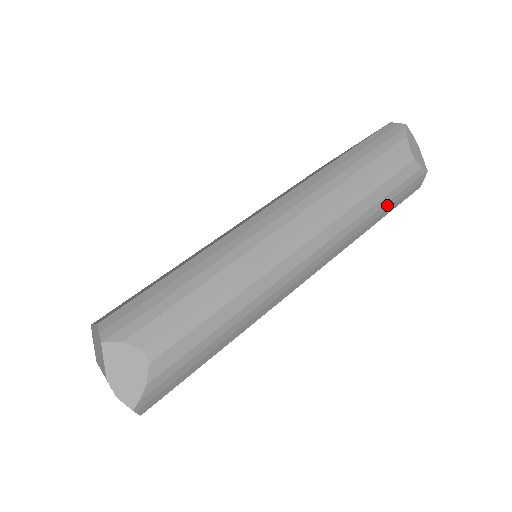
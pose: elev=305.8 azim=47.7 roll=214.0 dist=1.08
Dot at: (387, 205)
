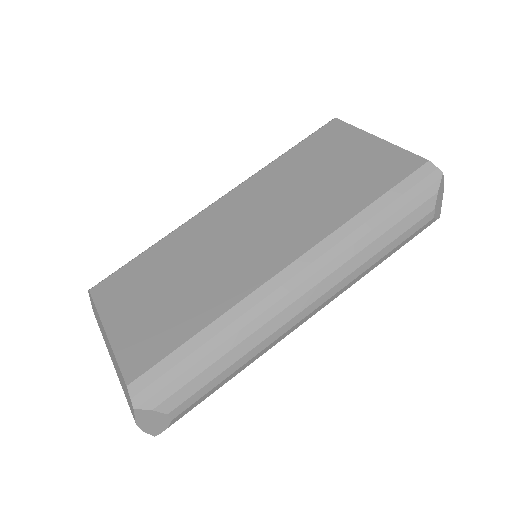
Dot at: occluded
